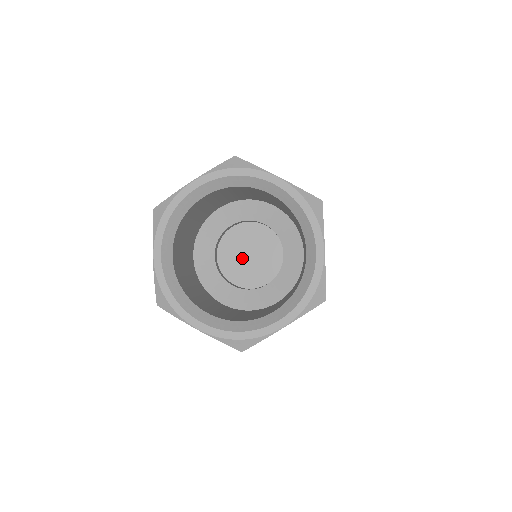
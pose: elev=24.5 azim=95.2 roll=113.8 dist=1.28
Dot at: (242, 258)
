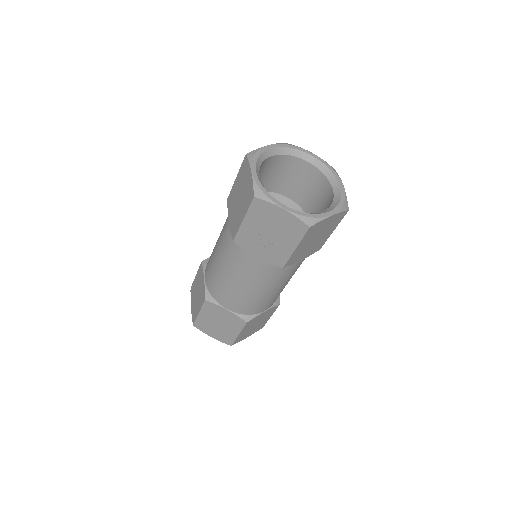
Dot at: occluded
